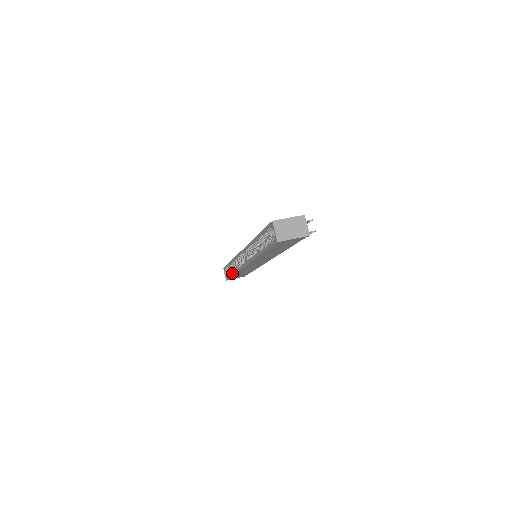
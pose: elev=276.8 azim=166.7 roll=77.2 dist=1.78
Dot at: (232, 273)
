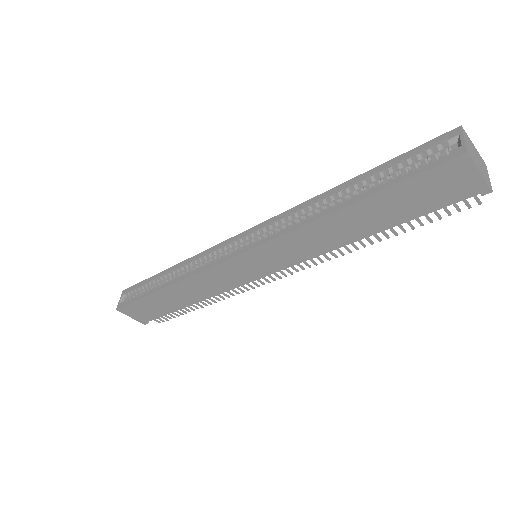
Dot at: (160, 286)
